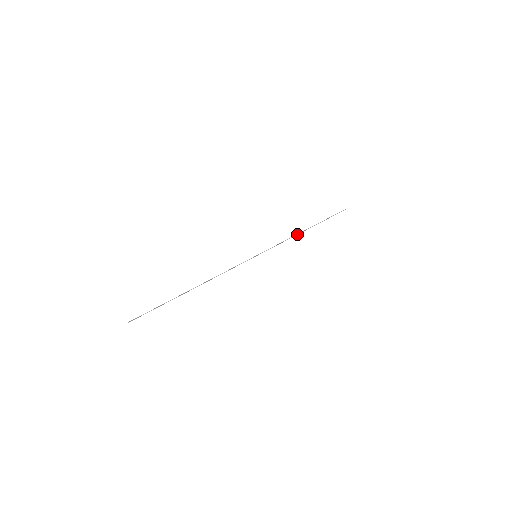
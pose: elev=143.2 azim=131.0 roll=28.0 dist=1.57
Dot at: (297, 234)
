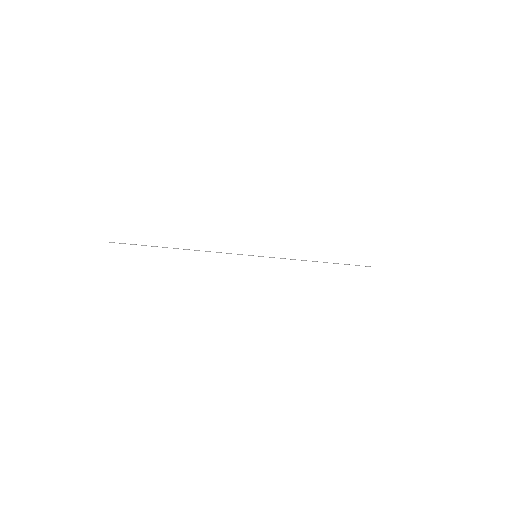
Dot at: occluded
